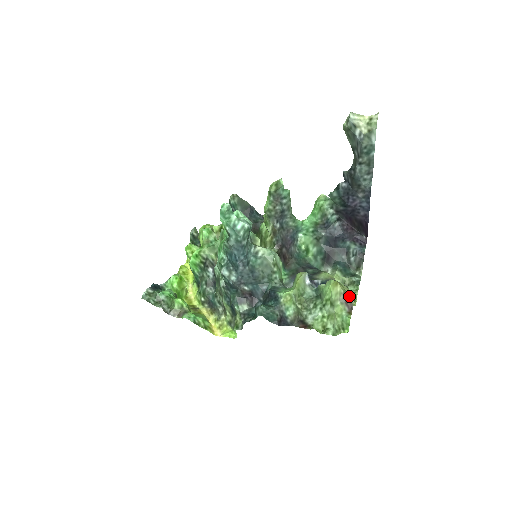
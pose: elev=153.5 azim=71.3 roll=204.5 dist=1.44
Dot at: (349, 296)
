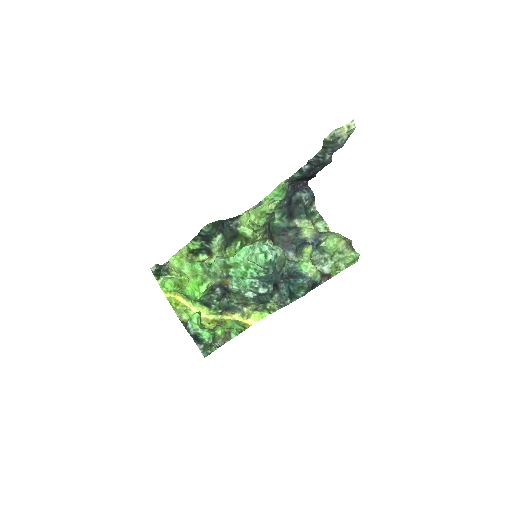
Dot at: (348, 240)
